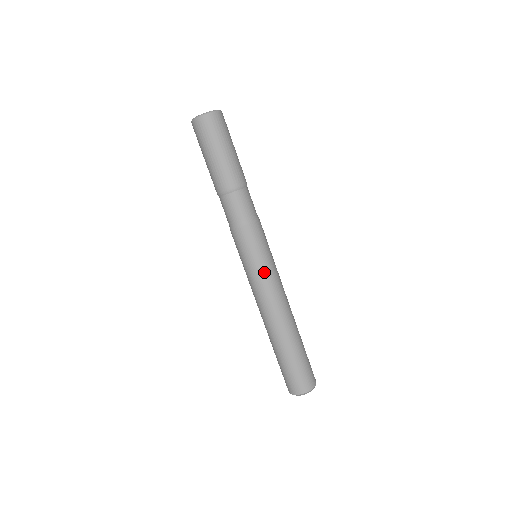
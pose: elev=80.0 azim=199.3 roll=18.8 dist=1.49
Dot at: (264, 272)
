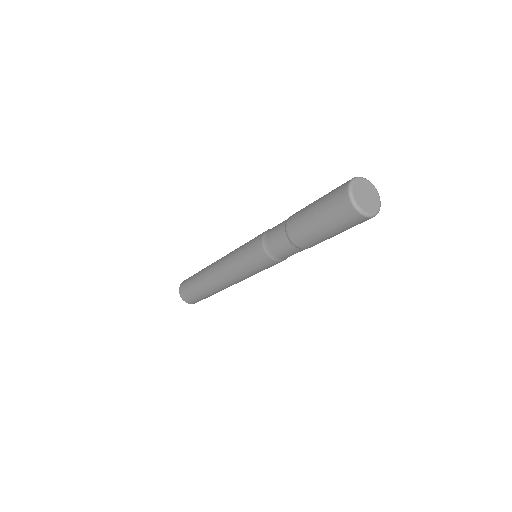
Dot at: (247, 275)
